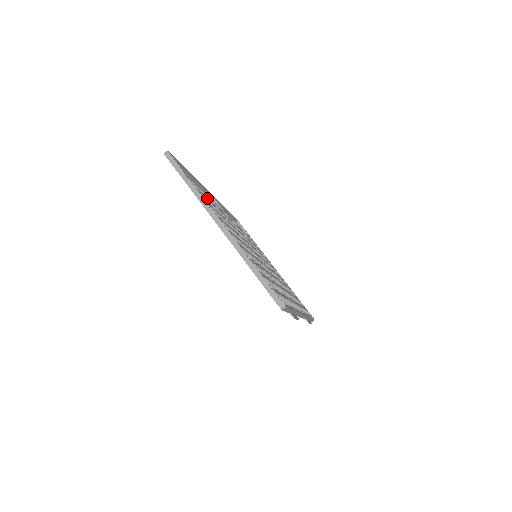
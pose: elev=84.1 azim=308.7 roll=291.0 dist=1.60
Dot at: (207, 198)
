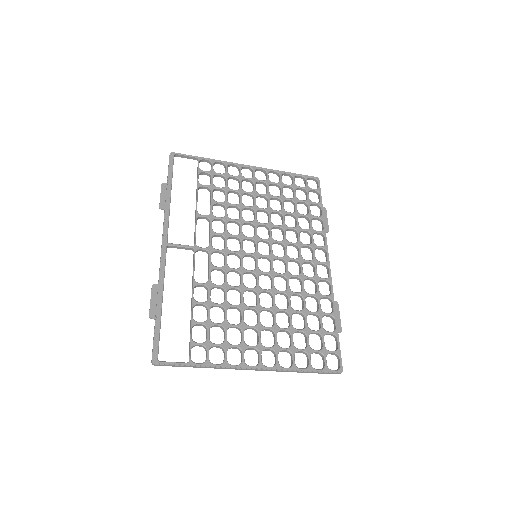
Dot at: (205, 326)
